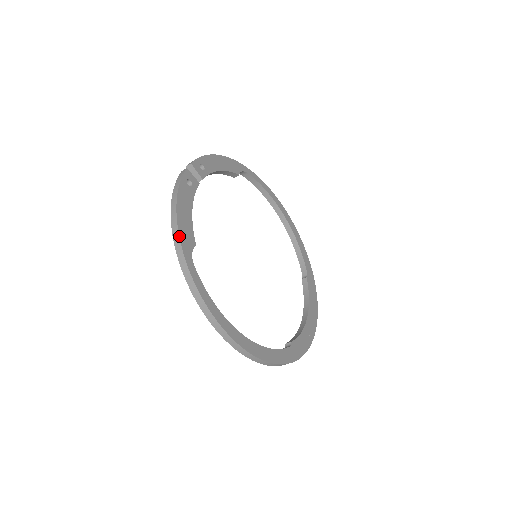
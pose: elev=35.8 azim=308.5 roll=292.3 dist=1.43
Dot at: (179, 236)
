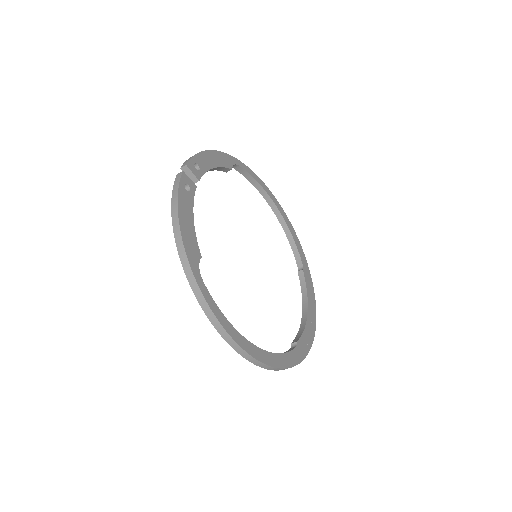
Dot at: (185, 250)
